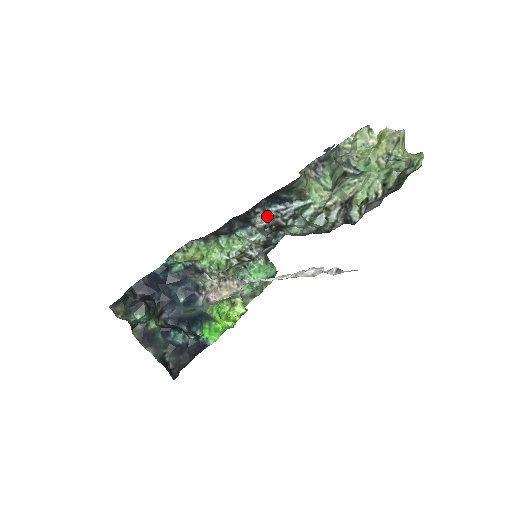
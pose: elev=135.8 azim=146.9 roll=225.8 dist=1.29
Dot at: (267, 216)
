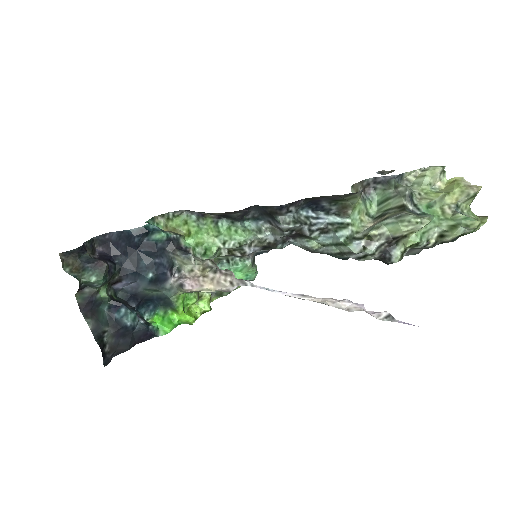
Dot at: (296, 219)
